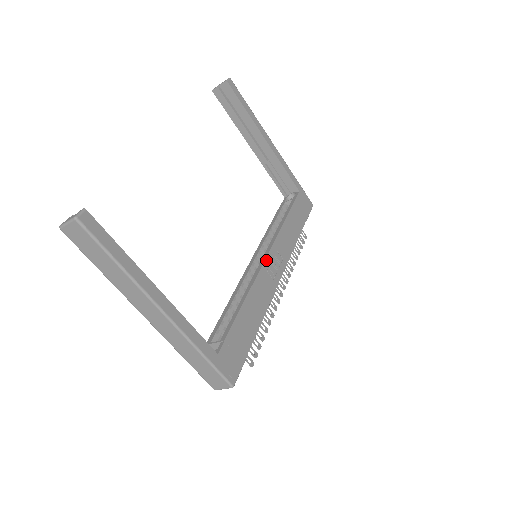
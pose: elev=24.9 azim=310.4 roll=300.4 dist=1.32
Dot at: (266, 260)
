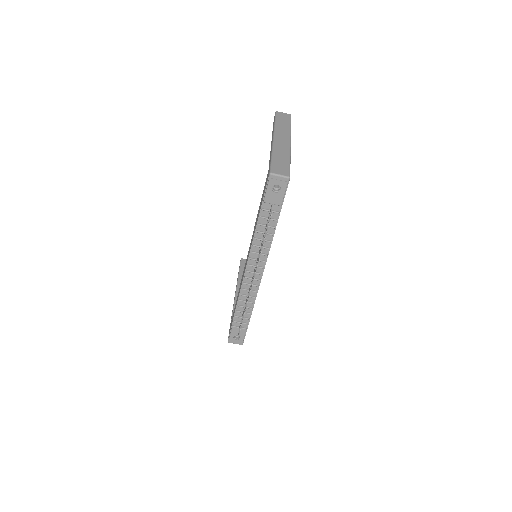
Dot at: occluded
